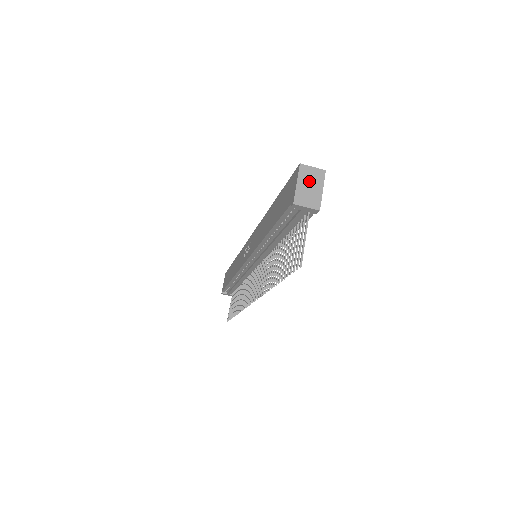
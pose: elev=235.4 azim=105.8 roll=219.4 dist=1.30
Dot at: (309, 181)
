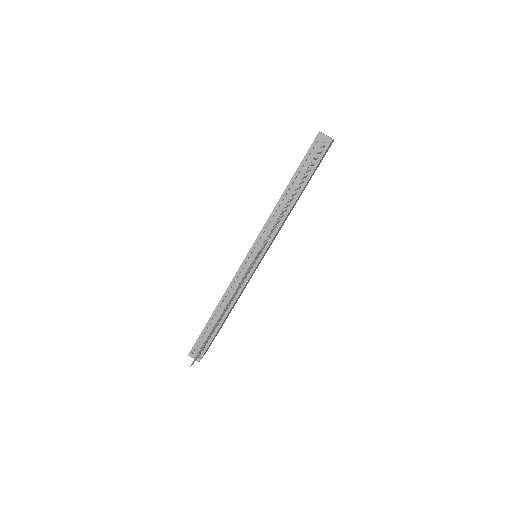
Dot at: occluded
